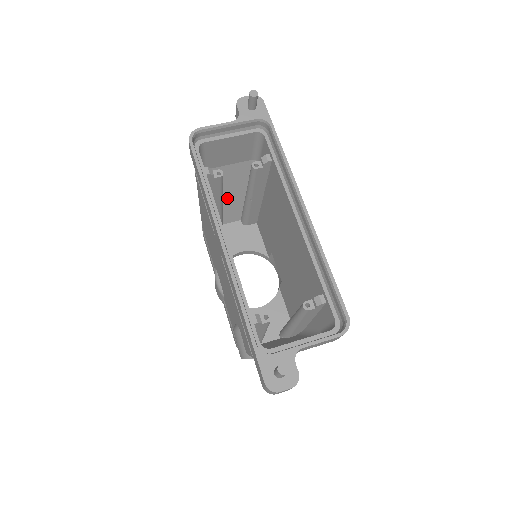
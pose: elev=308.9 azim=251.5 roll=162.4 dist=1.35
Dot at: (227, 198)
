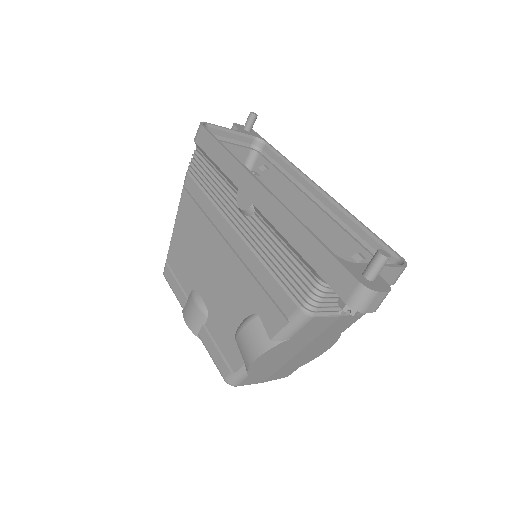
Dot at: occluded
